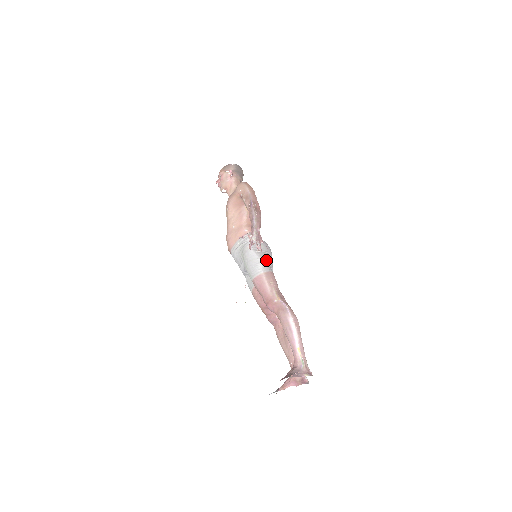
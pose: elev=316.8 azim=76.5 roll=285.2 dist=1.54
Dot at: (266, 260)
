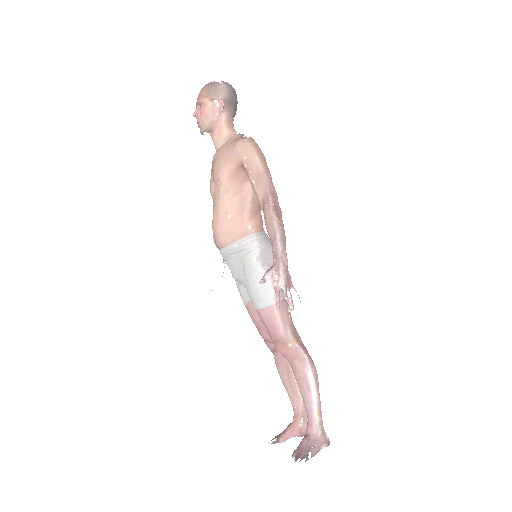
Dot at: occluded
